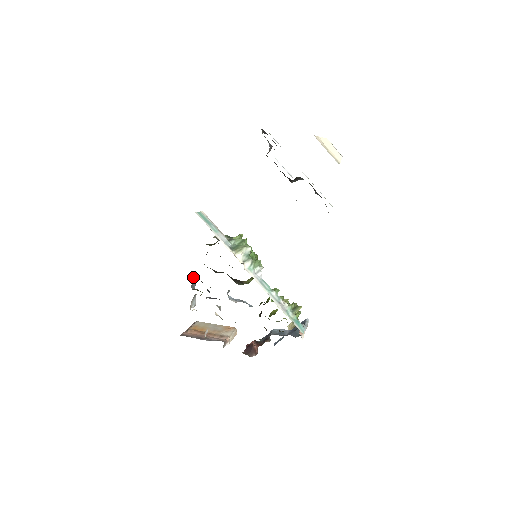
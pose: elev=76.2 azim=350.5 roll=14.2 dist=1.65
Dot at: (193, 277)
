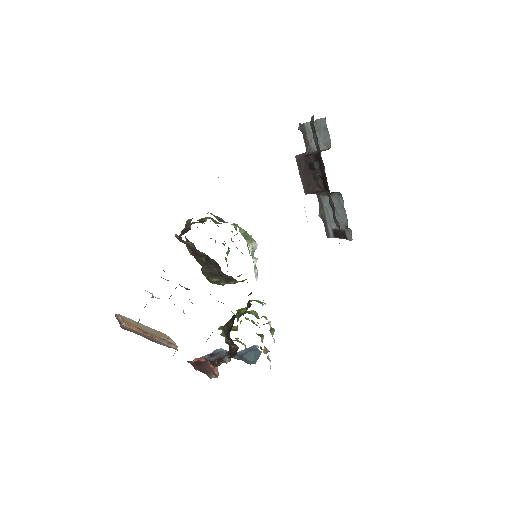
Dot at: occluded
